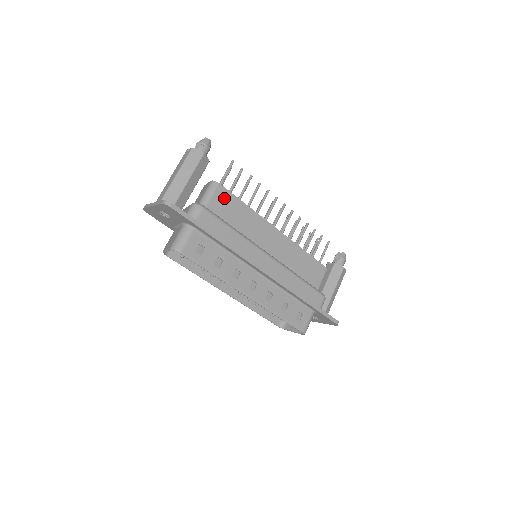
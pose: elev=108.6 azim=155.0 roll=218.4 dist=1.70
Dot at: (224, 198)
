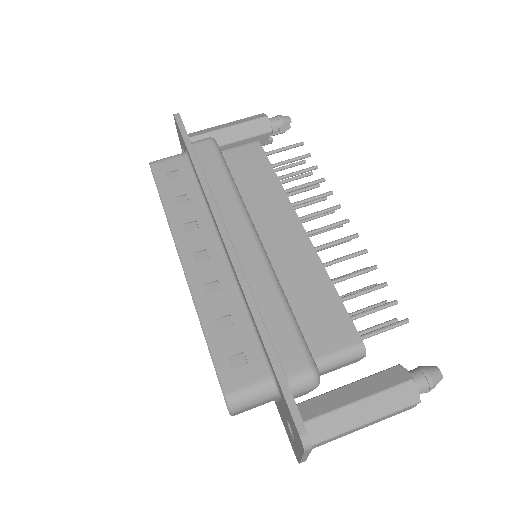
Dot at: (253, 156)
